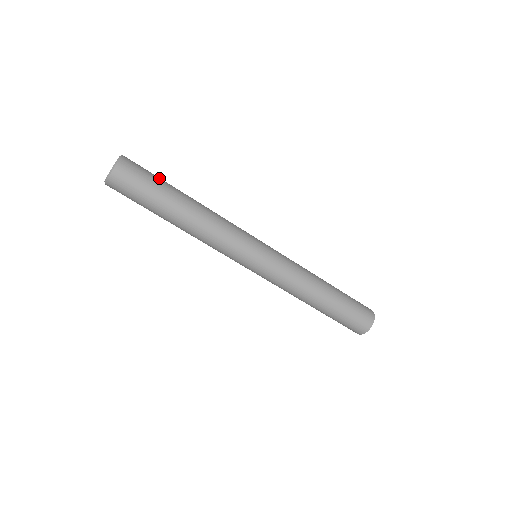
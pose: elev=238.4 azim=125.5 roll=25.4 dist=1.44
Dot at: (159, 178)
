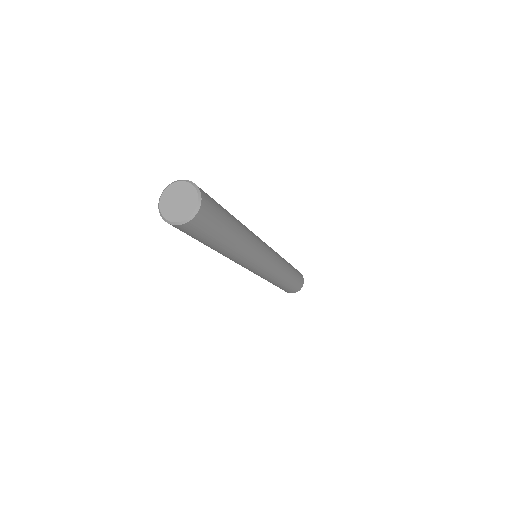
Dot at: (220, 205)
